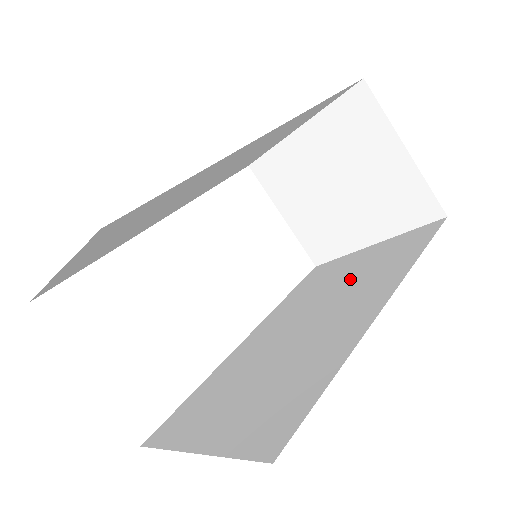
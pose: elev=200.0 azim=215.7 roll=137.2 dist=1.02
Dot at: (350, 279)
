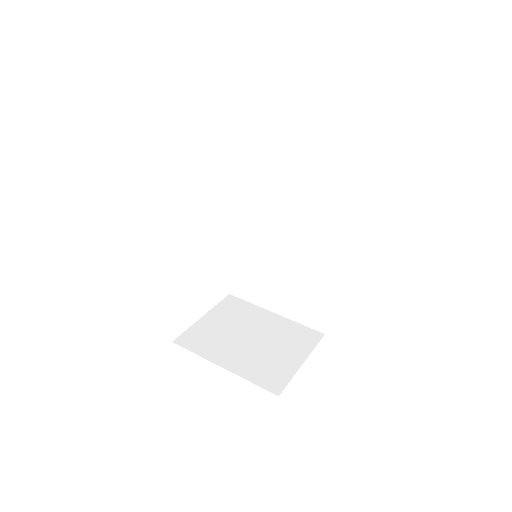
Dot at: (296, 195)
